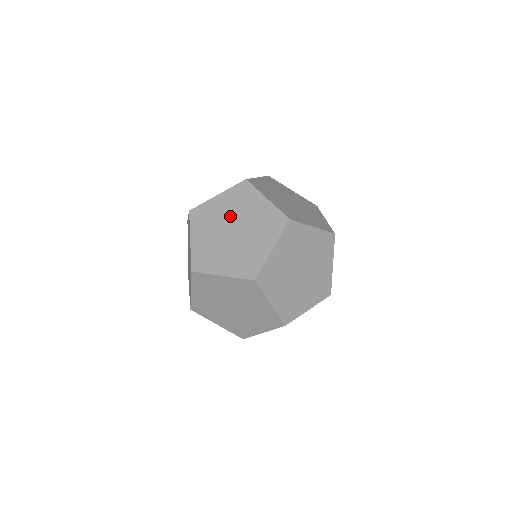
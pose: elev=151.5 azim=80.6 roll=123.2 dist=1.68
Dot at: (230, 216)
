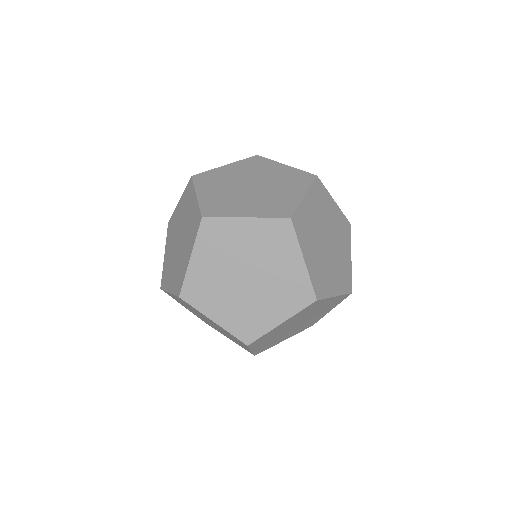
Dot at: (180, 223)
